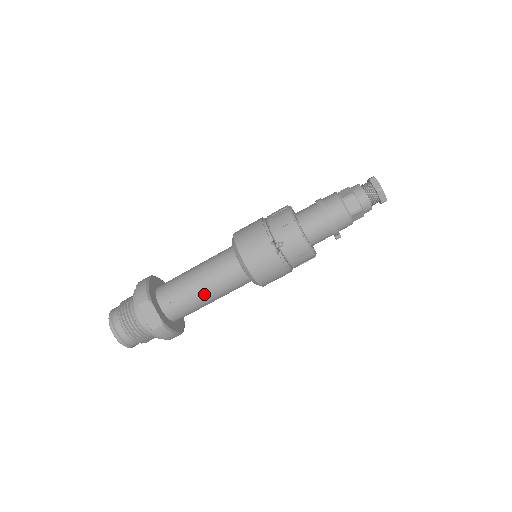
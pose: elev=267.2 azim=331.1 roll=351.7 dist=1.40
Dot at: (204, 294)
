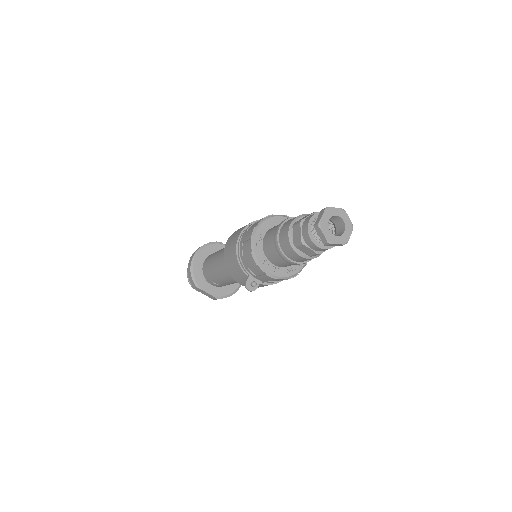
Dot at: occluded
